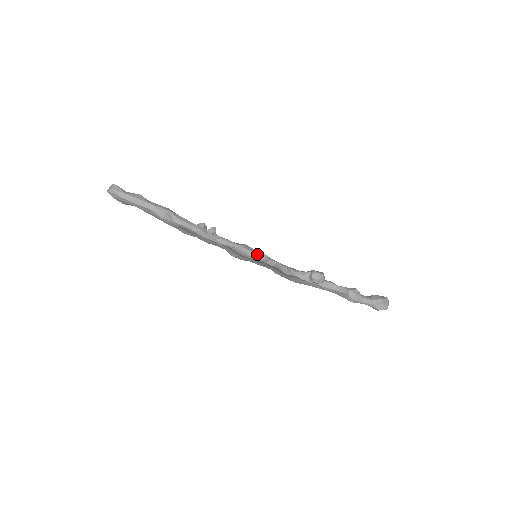
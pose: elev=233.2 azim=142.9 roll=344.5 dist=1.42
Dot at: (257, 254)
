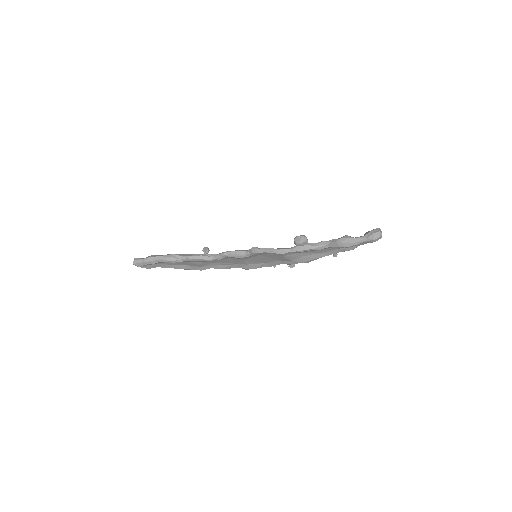
Dot at: (249, 251)
